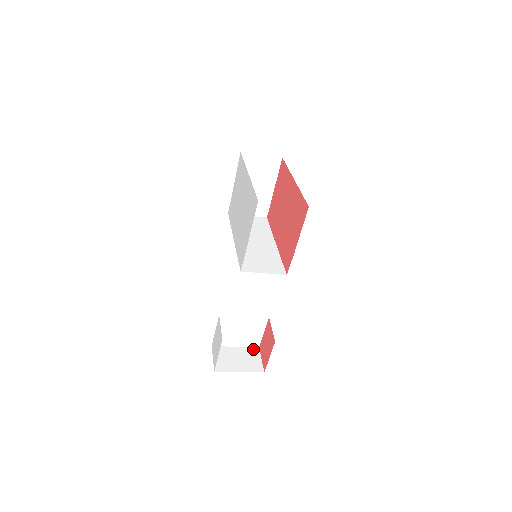
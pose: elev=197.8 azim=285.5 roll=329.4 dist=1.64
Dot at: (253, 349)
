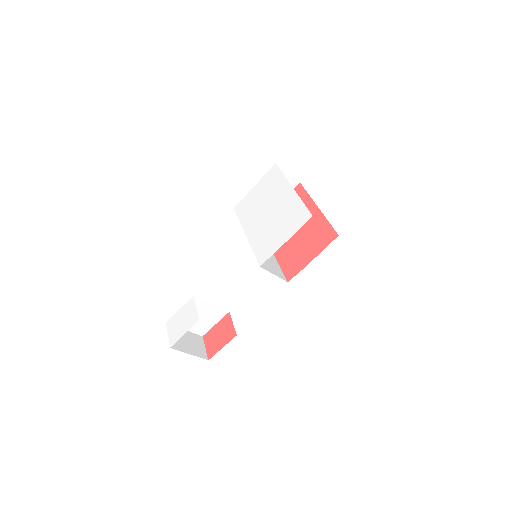
Dot at: (198, 336)
